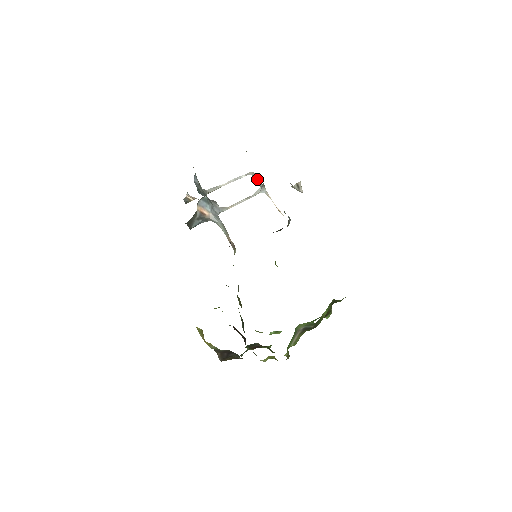
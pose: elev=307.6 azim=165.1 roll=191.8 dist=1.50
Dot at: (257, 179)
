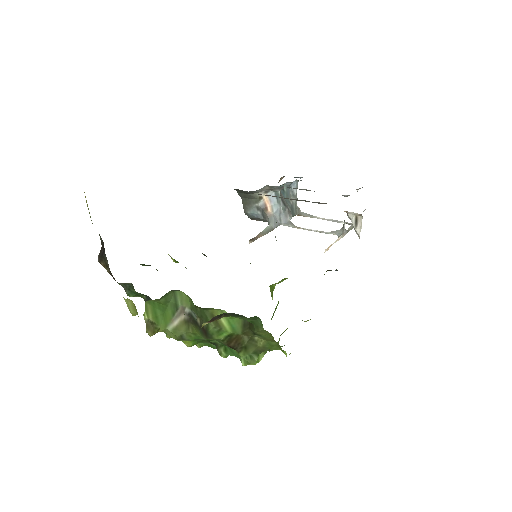
Dot at: (350, 228)
